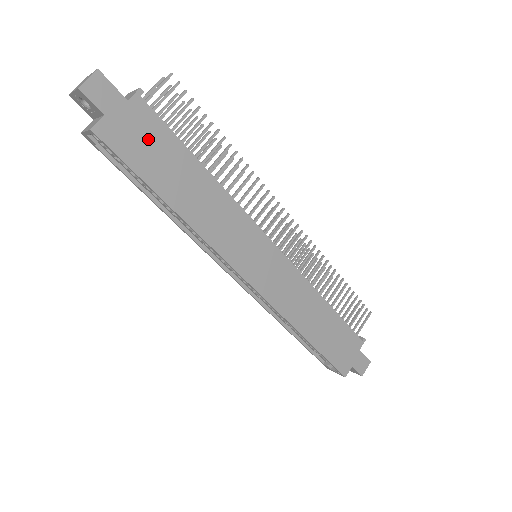
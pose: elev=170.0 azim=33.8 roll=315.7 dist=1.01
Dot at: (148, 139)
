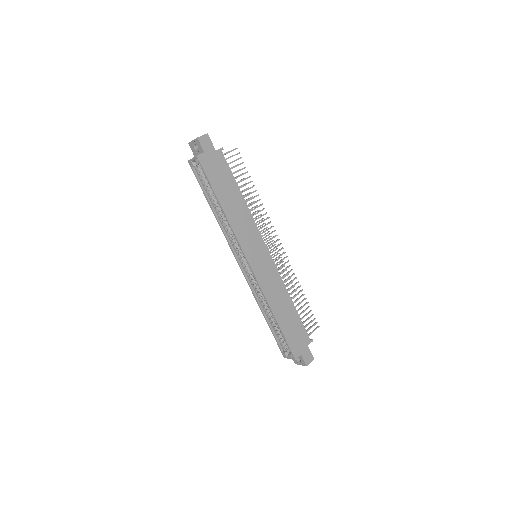
Dot at: (220, 170)
